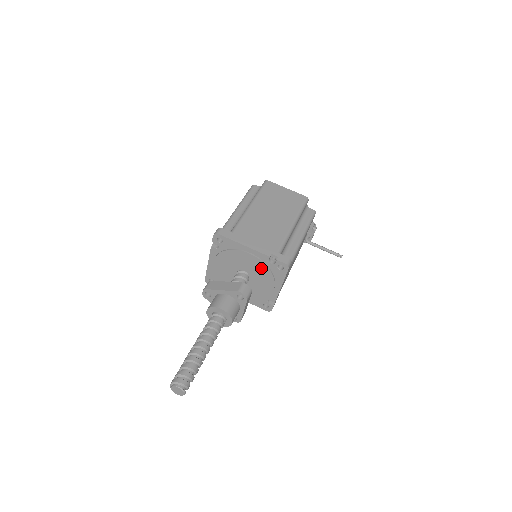
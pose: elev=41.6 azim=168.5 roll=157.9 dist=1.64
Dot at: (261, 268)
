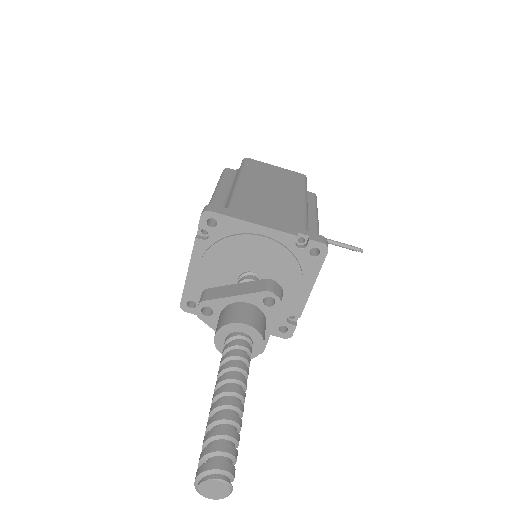
Dot at: (282, 260)
